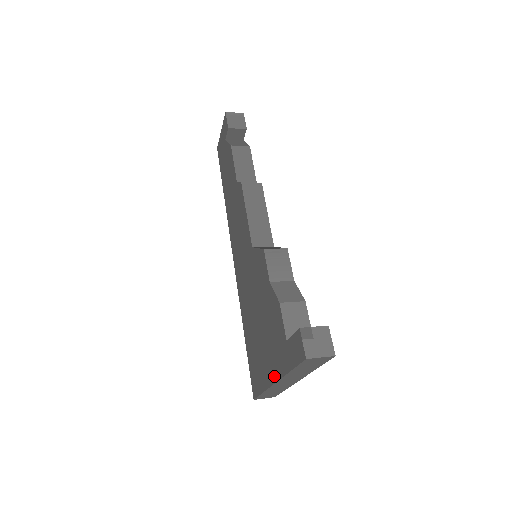
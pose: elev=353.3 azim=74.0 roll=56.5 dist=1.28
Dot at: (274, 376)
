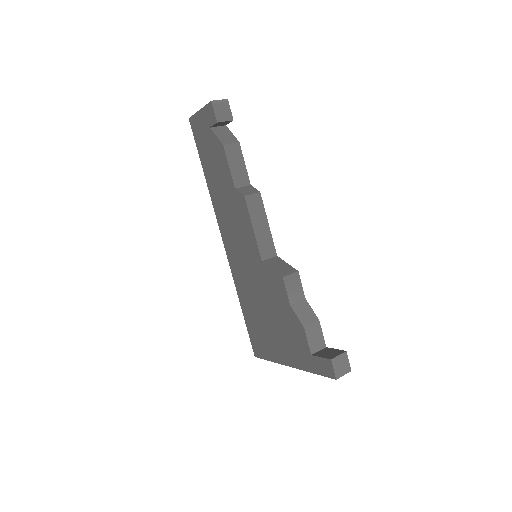
Dot at: (290, 363)
